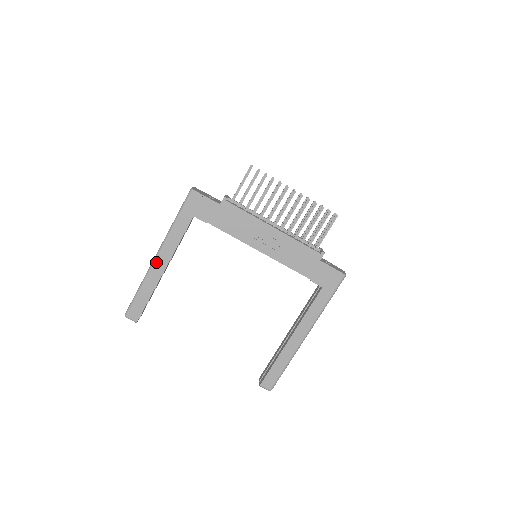
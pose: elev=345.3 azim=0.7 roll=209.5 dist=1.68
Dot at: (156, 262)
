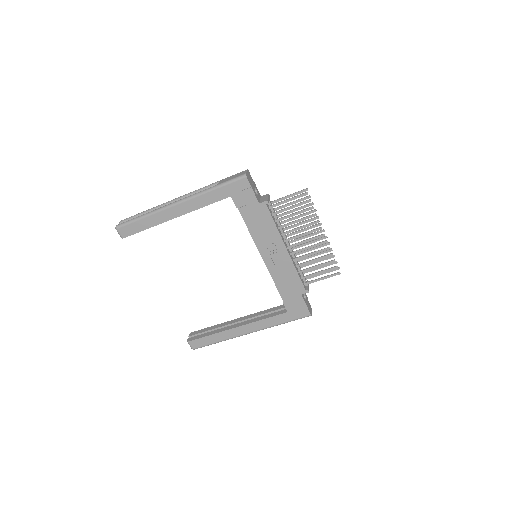
Dot at: (173, 207)
